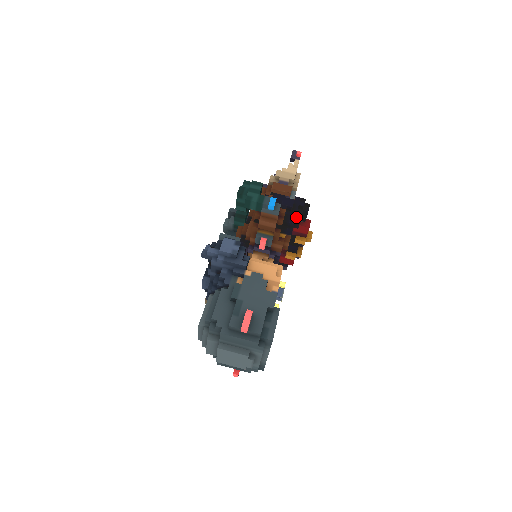
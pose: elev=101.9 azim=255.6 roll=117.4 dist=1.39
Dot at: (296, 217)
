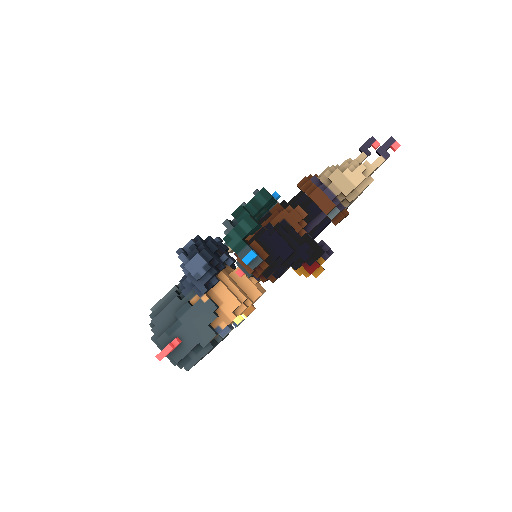
Dot at: (291, 265)
